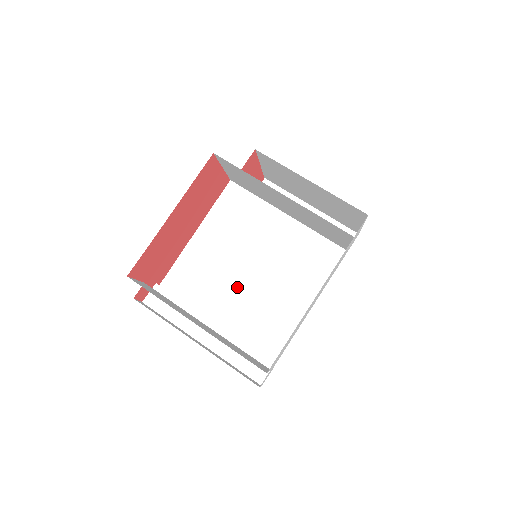
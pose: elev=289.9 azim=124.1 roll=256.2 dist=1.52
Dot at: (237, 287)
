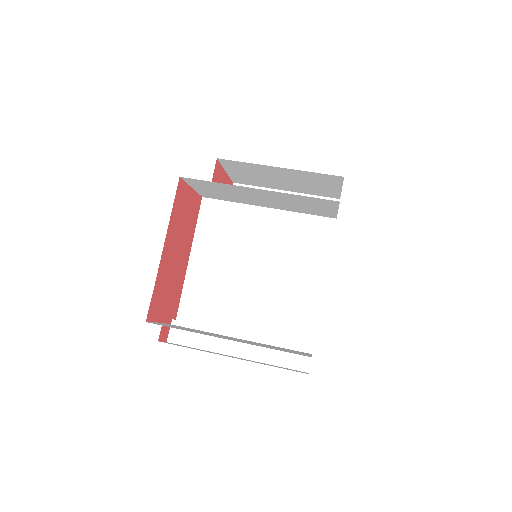
Dot at: (249, 292)
